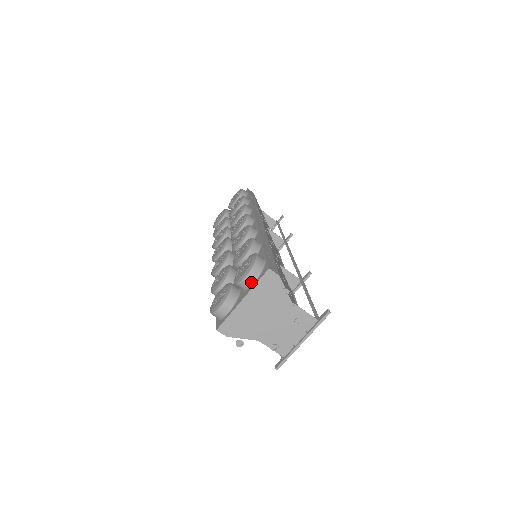
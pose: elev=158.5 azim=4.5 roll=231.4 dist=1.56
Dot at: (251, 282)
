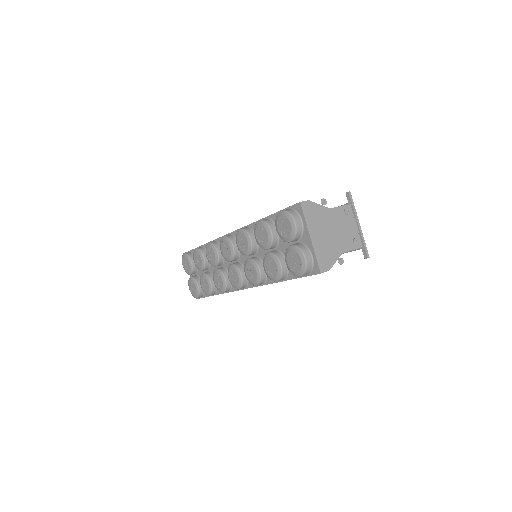
Dot at: (301, 224)
